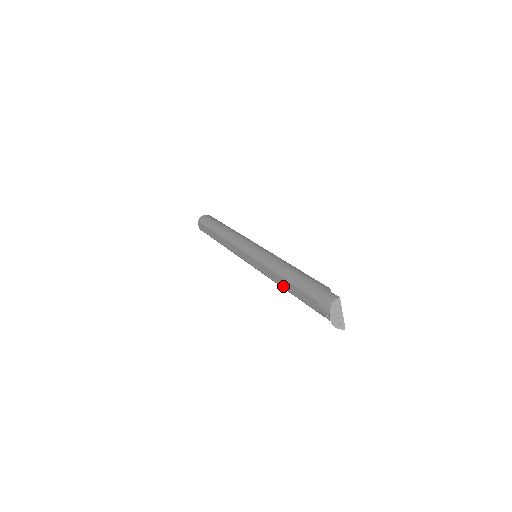
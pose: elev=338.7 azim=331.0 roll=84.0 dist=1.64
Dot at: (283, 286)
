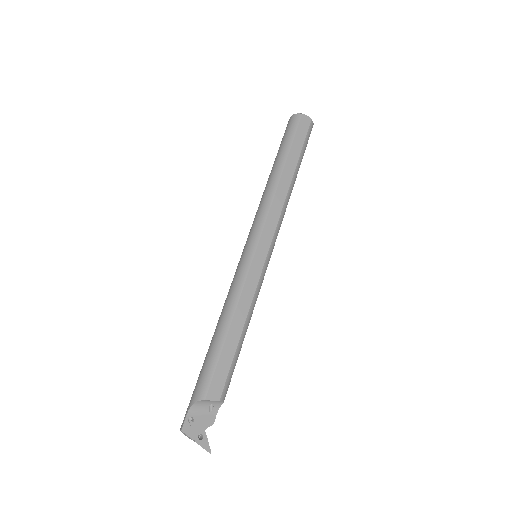
Dot at: occluded
